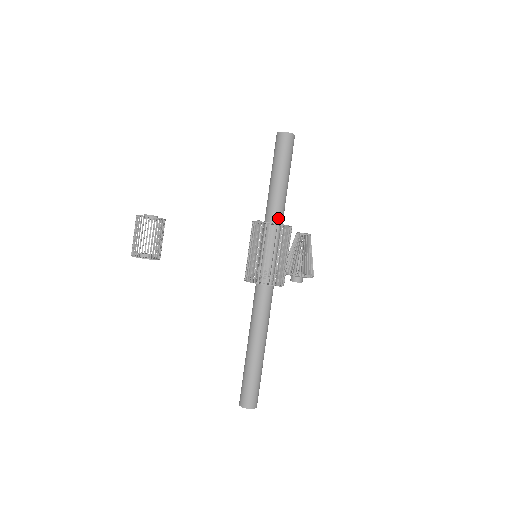
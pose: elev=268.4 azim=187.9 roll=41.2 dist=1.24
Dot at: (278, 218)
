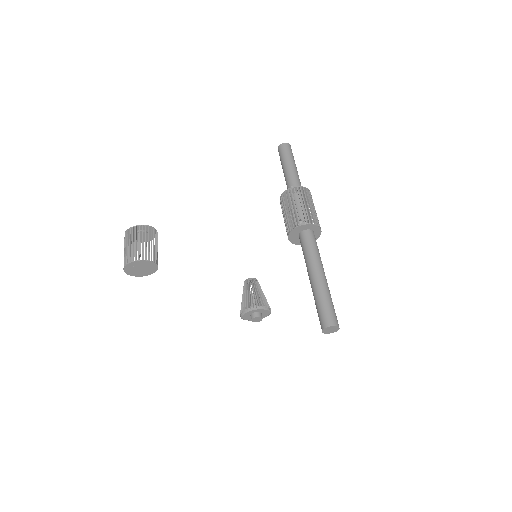
Dot at: occluded
